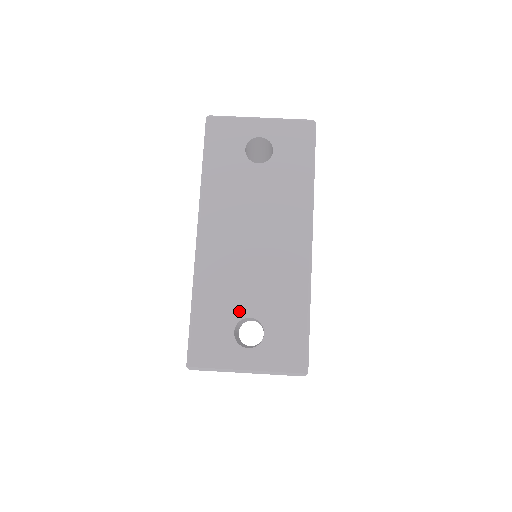
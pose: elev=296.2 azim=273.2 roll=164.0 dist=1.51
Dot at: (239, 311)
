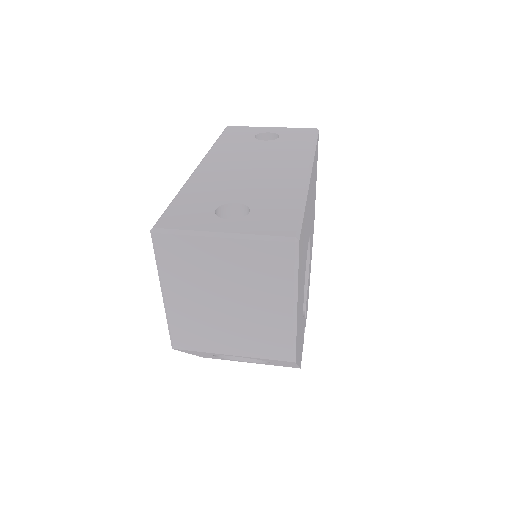
Dot at: (225, 199)
